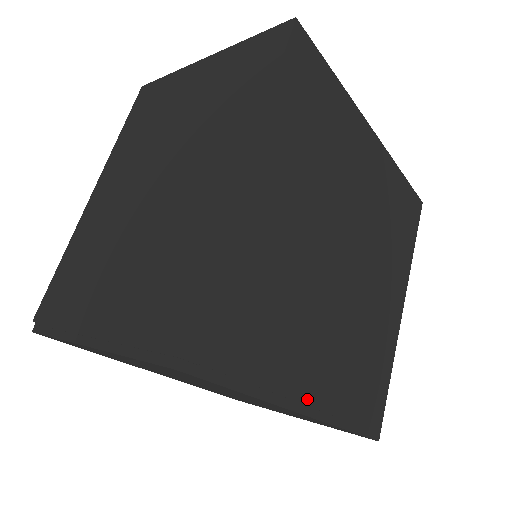
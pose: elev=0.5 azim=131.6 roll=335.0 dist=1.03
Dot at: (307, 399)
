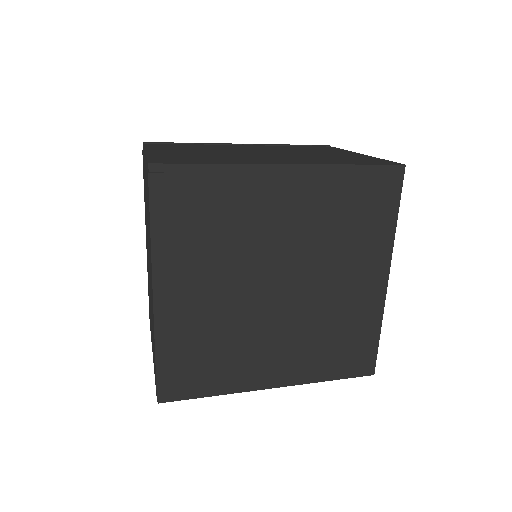
Dot at: (272, 380)
